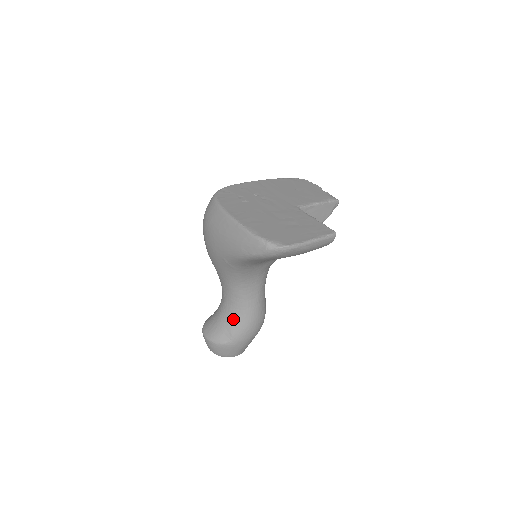
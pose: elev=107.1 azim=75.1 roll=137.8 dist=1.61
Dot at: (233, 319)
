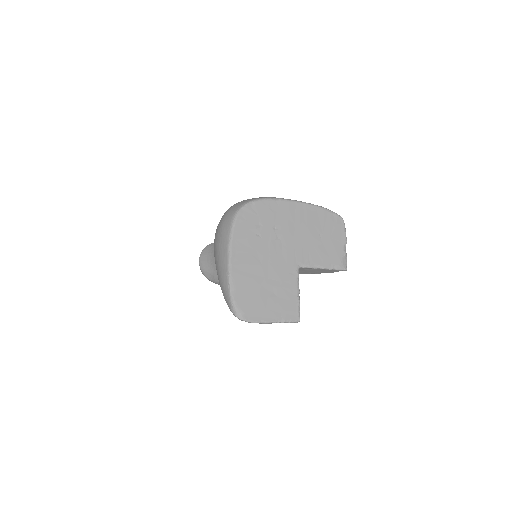
Dot at: occluded
